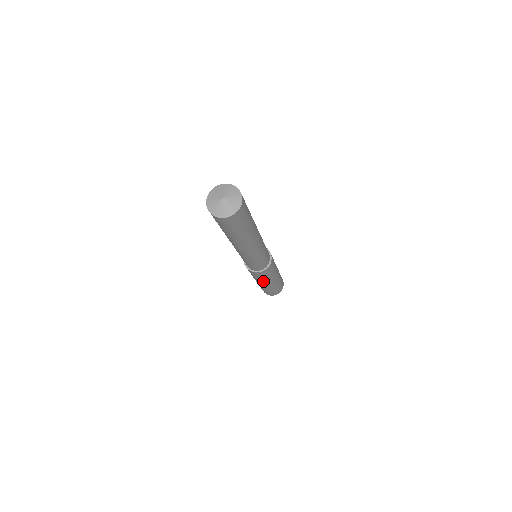
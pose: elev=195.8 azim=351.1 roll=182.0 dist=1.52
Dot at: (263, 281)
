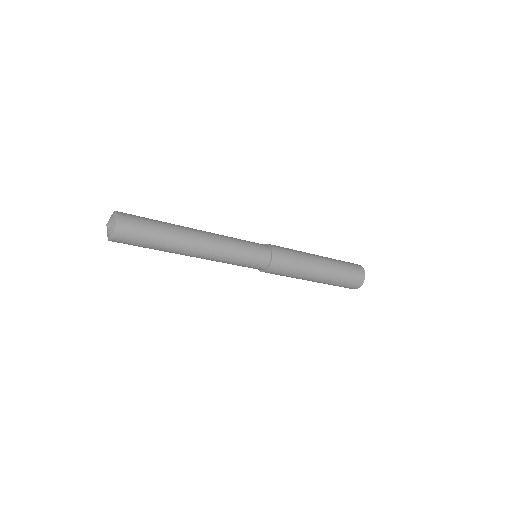
Dot at: occluded
